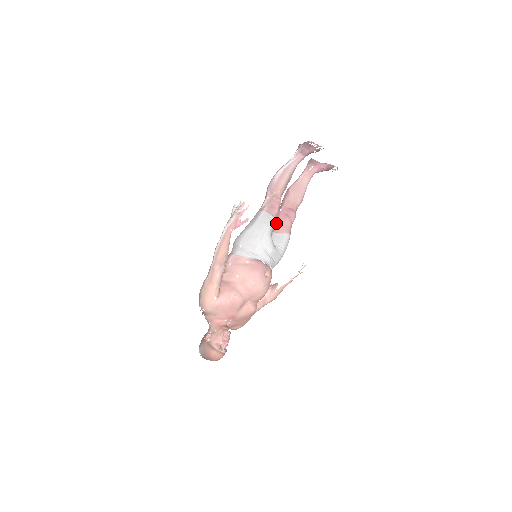
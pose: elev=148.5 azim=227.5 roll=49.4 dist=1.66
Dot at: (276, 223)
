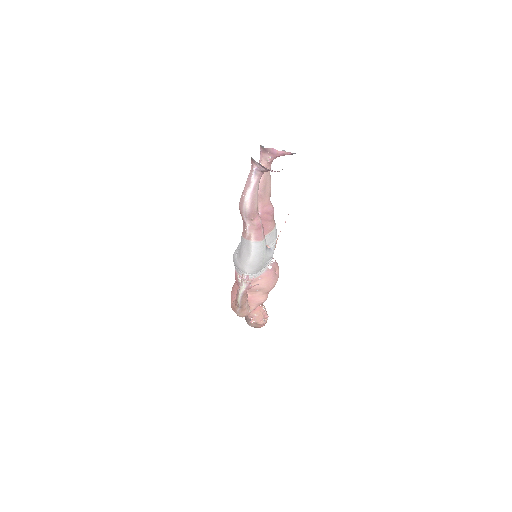
Dot at: occluded
